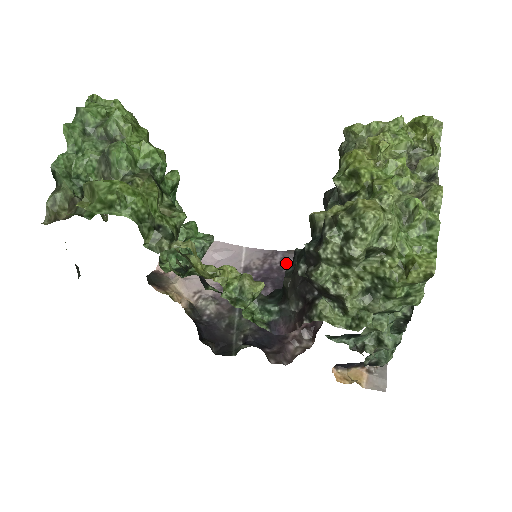
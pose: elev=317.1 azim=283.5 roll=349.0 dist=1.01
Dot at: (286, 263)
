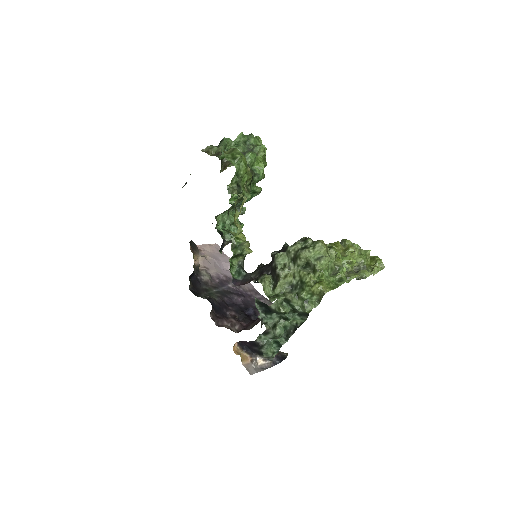
Dot at: occluded
